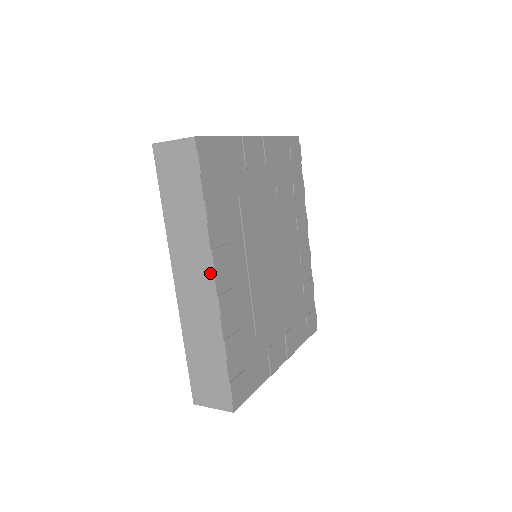
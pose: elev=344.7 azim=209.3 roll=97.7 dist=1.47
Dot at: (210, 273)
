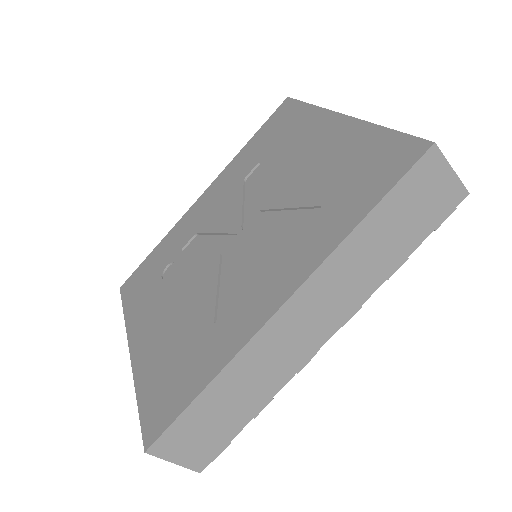
Dot at: (335, 327)
